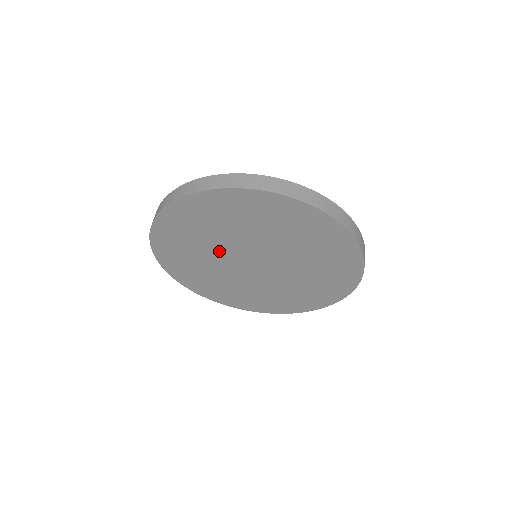
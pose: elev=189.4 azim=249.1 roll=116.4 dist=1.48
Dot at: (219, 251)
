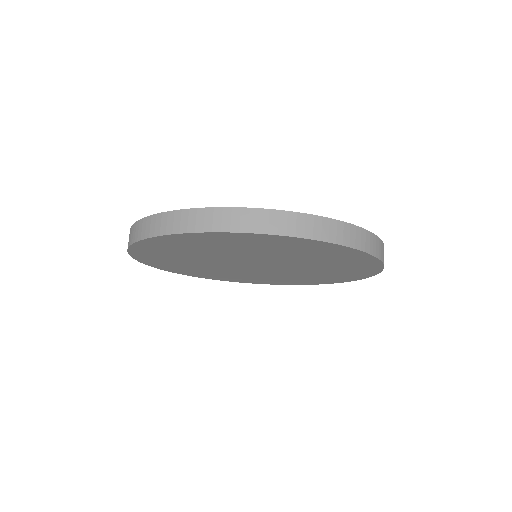
Dot at: (224, 257)
